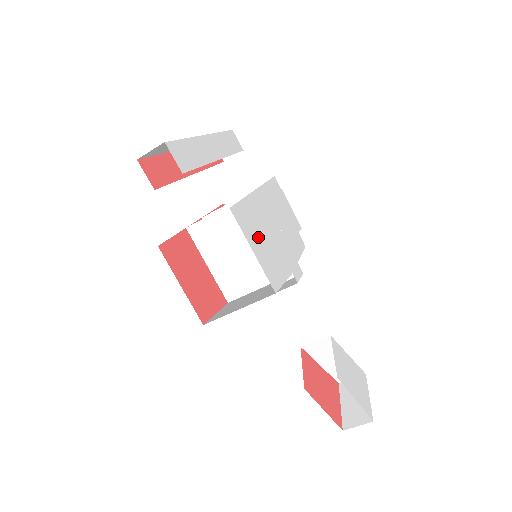
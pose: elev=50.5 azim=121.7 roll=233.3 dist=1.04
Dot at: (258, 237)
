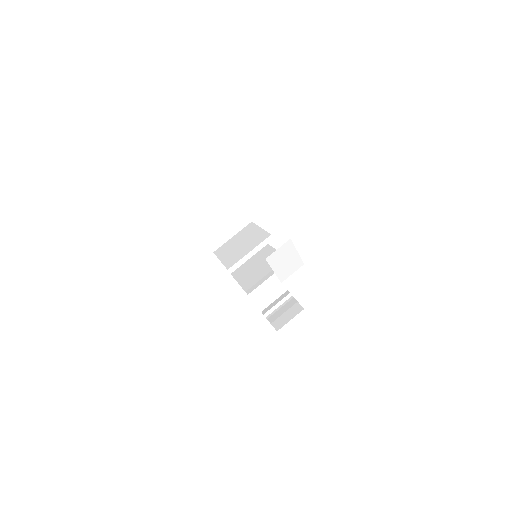
Dot at: occluded
